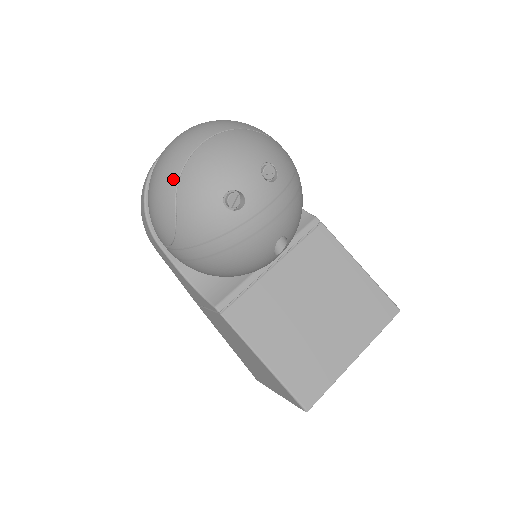
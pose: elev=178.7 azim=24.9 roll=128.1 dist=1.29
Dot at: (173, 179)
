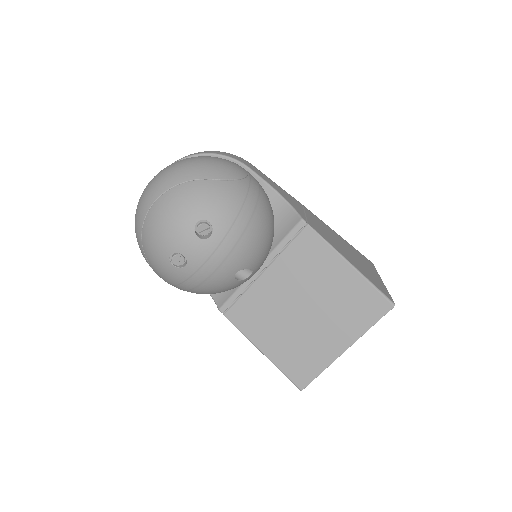
Dot at: (139, 239)
